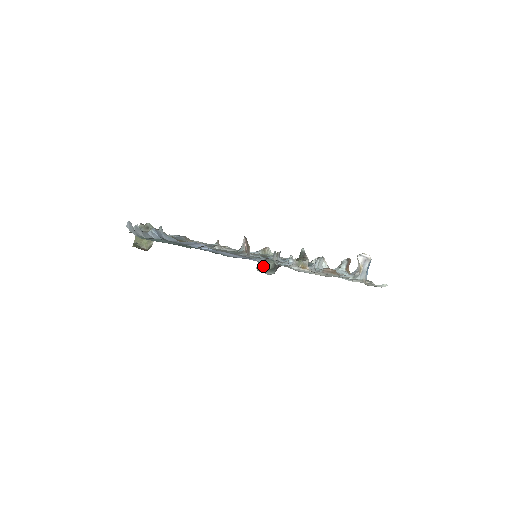
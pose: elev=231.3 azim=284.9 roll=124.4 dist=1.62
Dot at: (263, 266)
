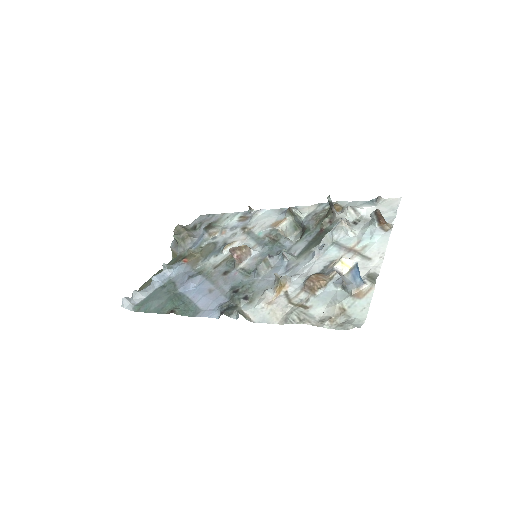
Dot at: (298, 226)
